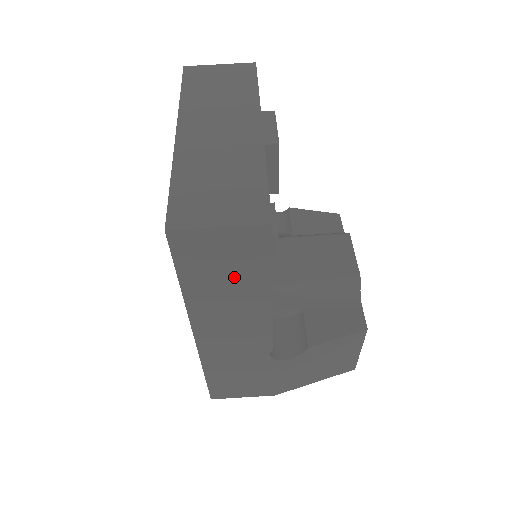
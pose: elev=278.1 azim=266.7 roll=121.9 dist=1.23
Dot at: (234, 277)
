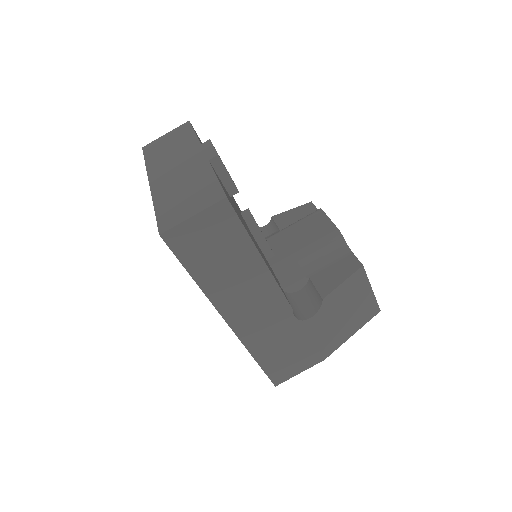
Dot at: (226, 253)
